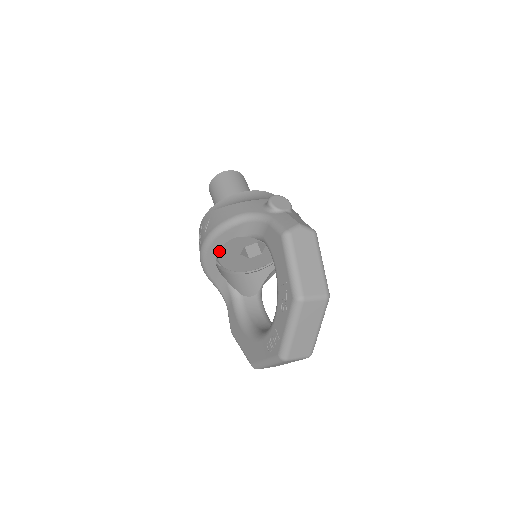
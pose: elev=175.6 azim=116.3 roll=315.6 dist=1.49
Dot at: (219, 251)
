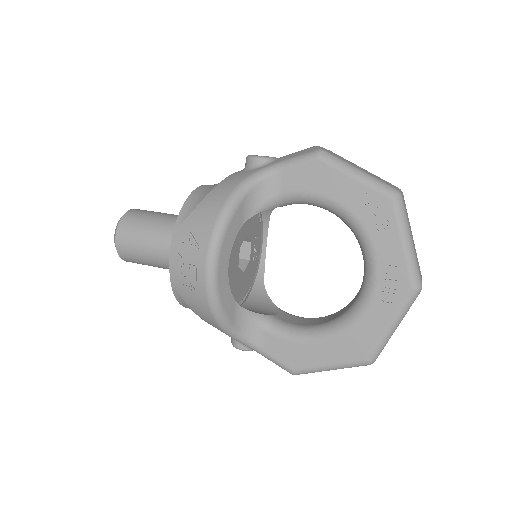
Dot at: occluded
